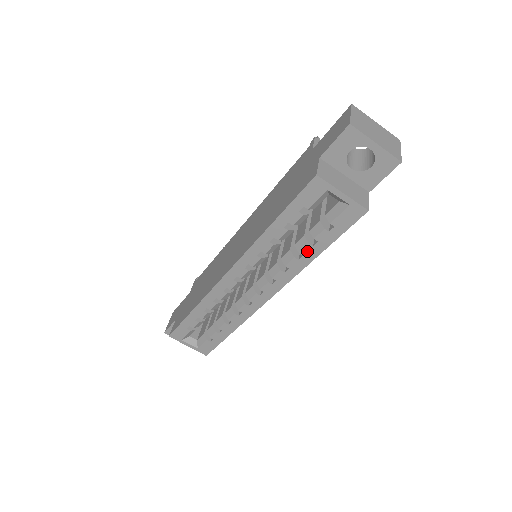
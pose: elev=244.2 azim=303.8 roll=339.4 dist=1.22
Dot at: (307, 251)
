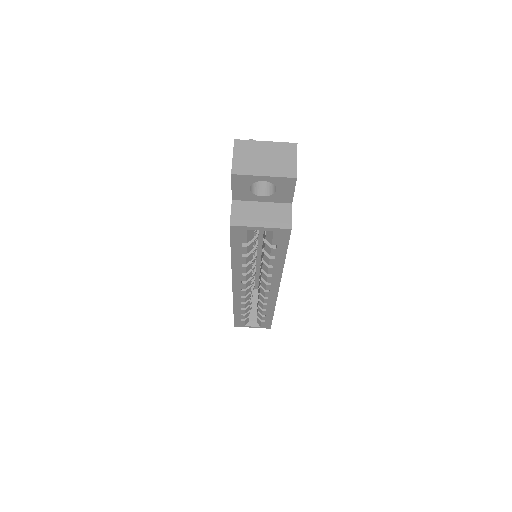
Dot at: (273, 262)
